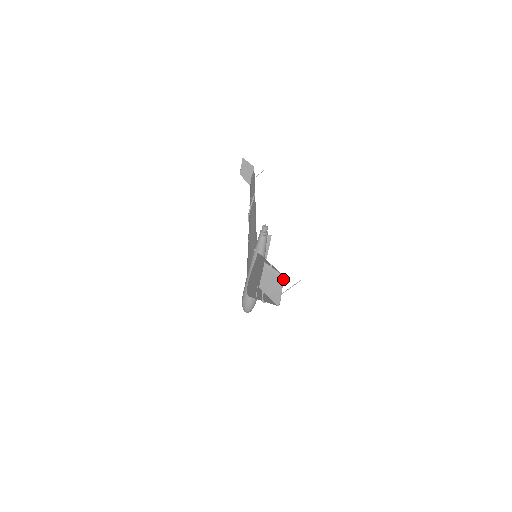
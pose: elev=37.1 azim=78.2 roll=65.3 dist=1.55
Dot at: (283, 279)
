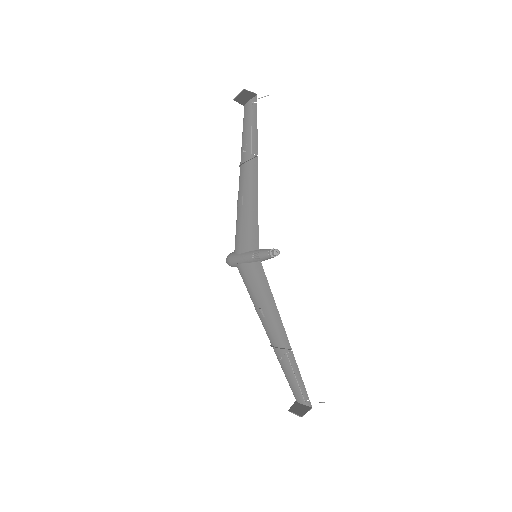
Dot at: (311, 407)
